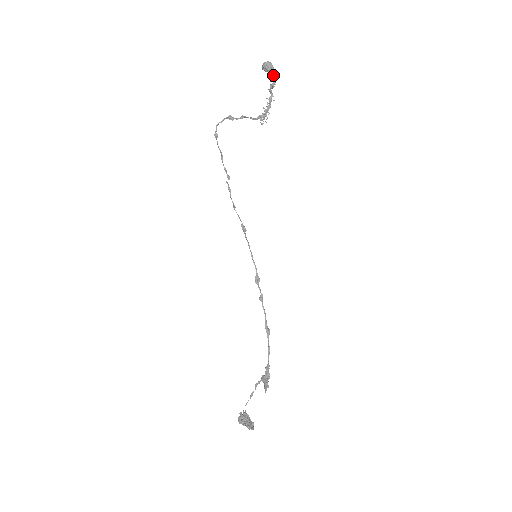
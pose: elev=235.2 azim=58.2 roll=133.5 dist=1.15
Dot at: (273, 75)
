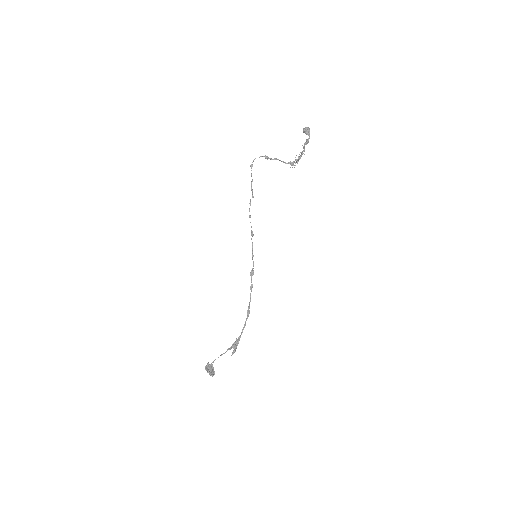
Dot at: (309, 137)
